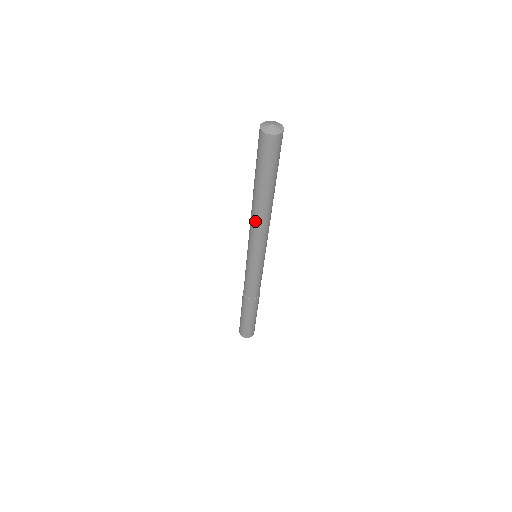
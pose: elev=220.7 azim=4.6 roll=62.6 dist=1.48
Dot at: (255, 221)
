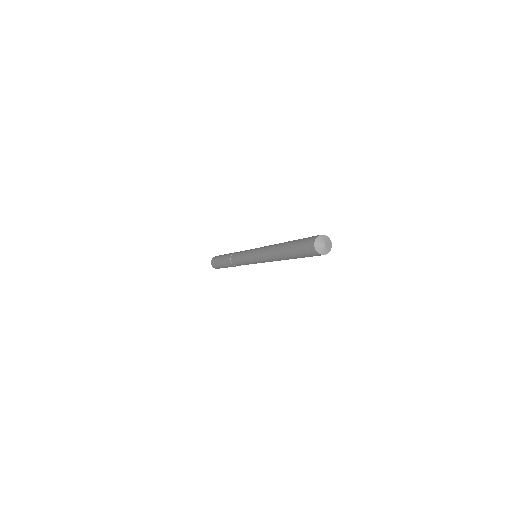
Dot at: (269, 254)
